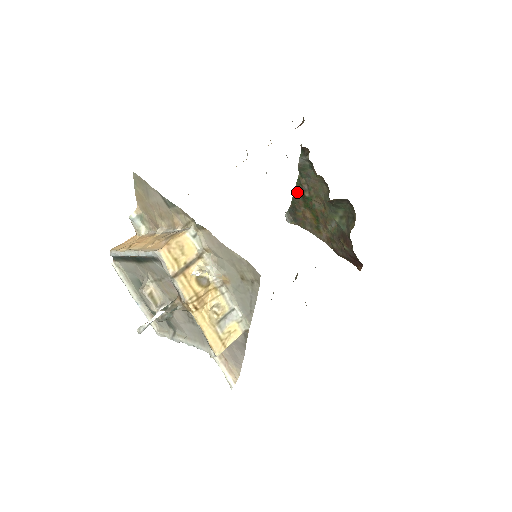
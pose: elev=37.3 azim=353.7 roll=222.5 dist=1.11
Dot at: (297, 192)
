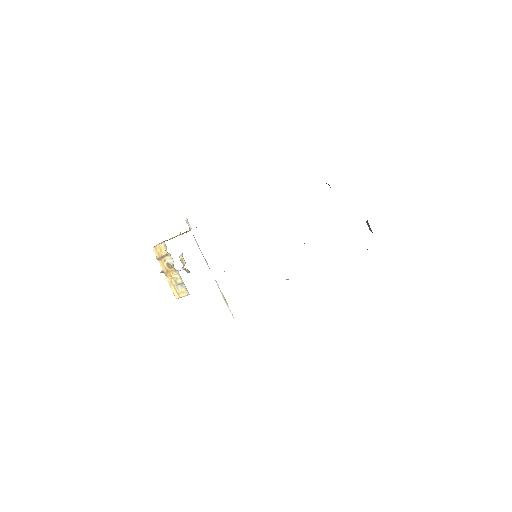
Dot at: occluded
